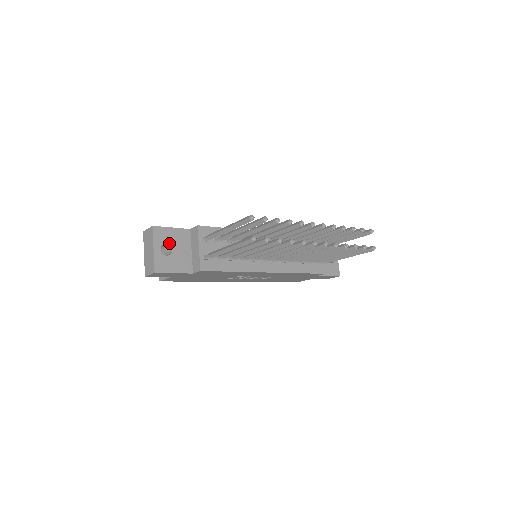
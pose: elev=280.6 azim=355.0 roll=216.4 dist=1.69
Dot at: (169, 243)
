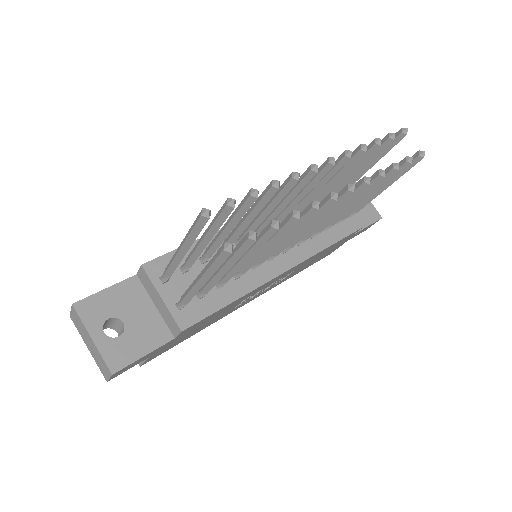
Dot at: (113, 315)
